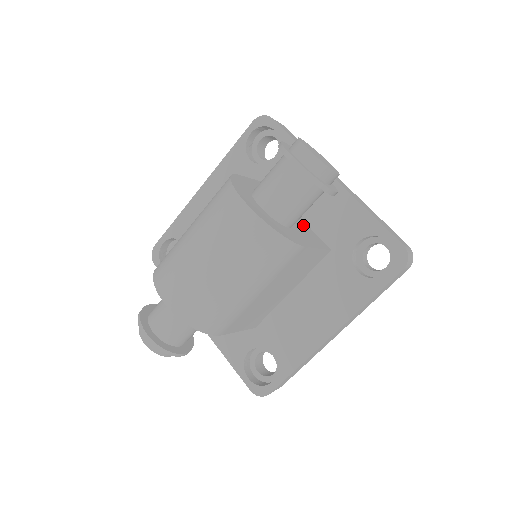
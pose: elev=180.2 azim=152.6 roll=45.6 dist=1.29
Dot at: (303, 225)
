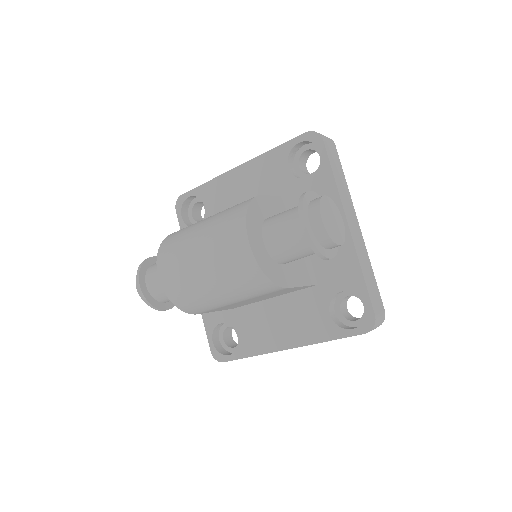
Dot at: occluded
